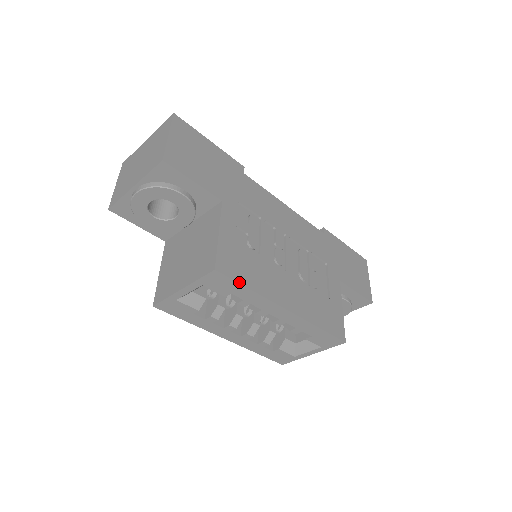
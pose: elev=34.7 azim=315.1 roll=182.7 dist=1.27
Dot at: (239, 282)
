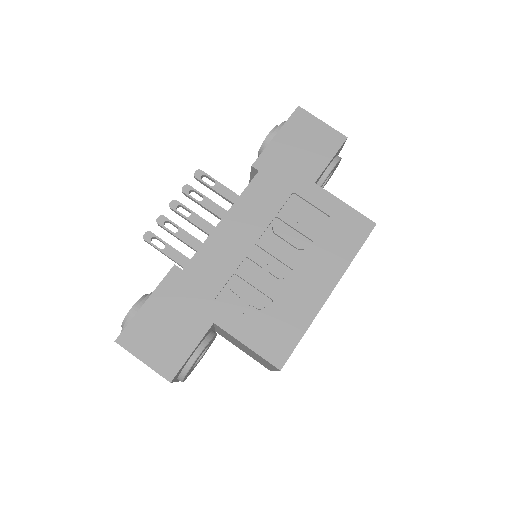
Dot at: (295, 346)
